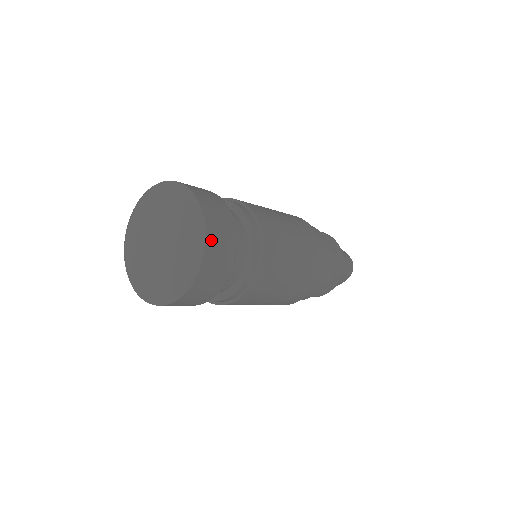
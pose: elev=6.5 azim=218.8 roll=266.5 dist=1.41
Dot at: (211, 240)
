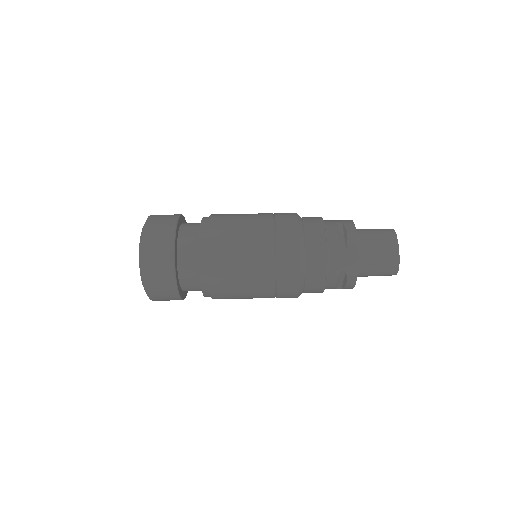
Dot at: (156, 215)
